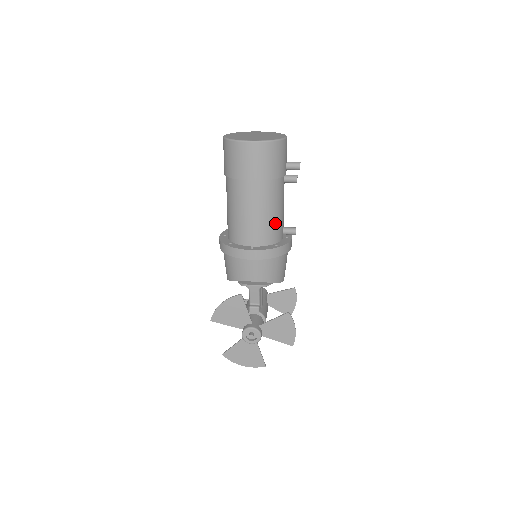
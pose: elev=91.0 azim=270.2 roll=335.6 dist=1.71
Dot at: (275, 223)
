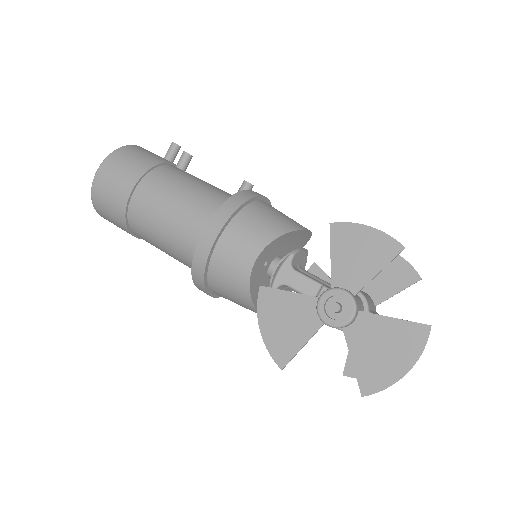
Dot at: (205, 194)
